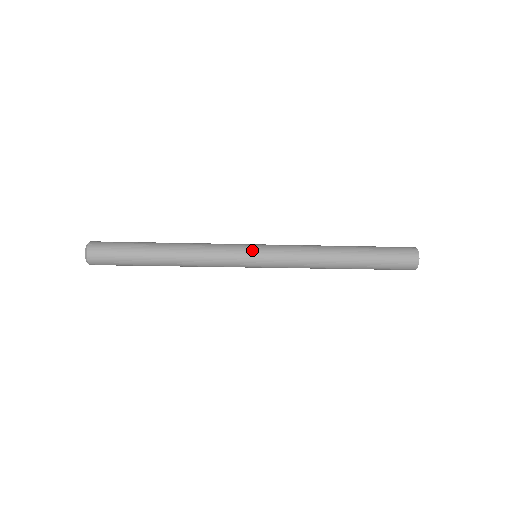
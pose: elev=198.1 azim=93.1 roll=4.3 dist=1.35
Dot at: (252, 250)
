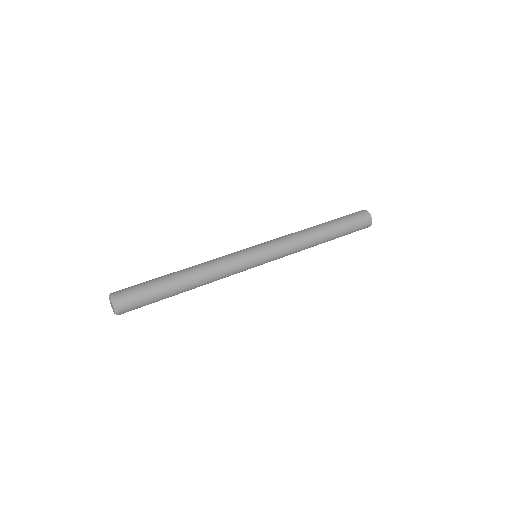
Dot at: (257, 259)
